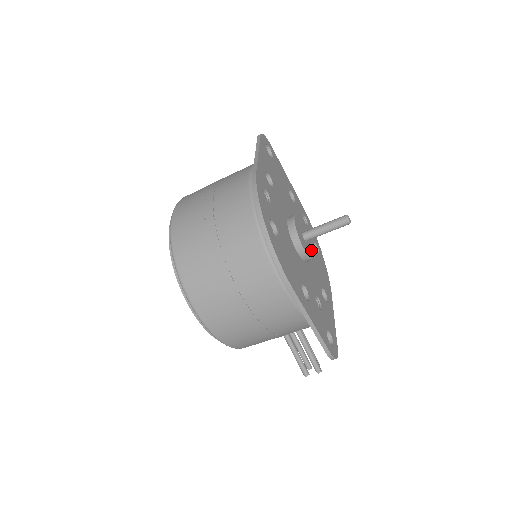
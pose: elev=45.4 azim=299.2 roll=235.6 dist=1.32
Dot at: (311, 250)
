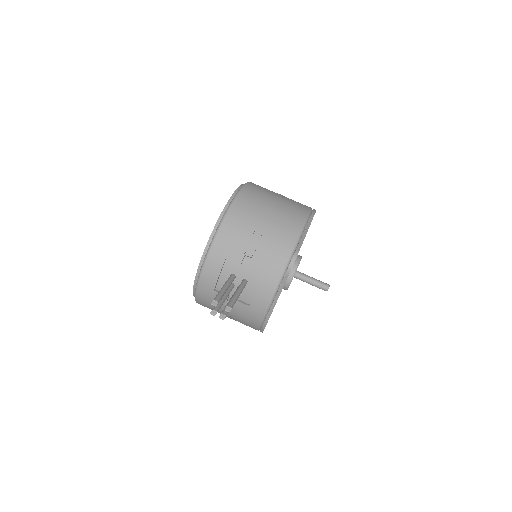
Dot at: occluded
